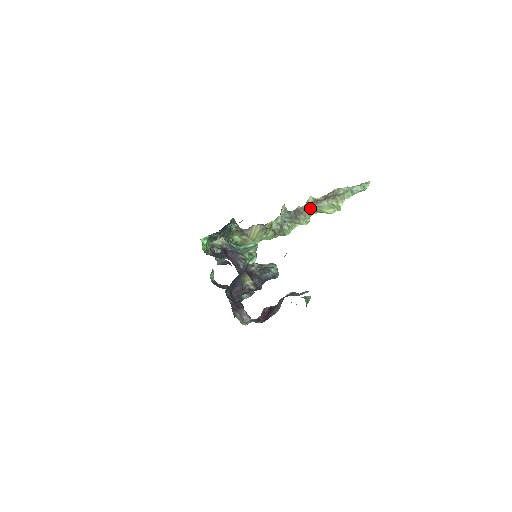
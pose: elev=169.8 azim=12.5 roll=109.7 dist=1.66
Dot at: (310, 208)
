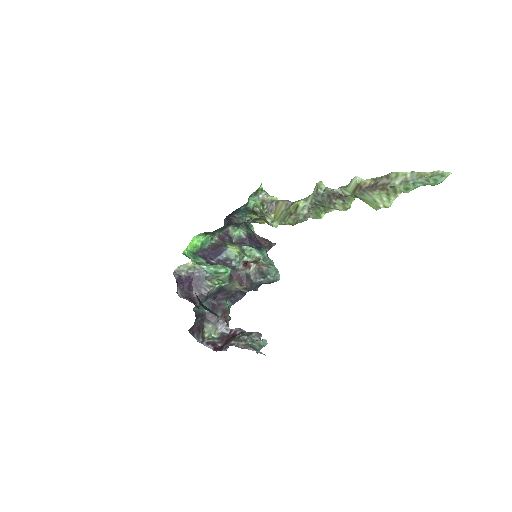
Dot at: (350, 193)
